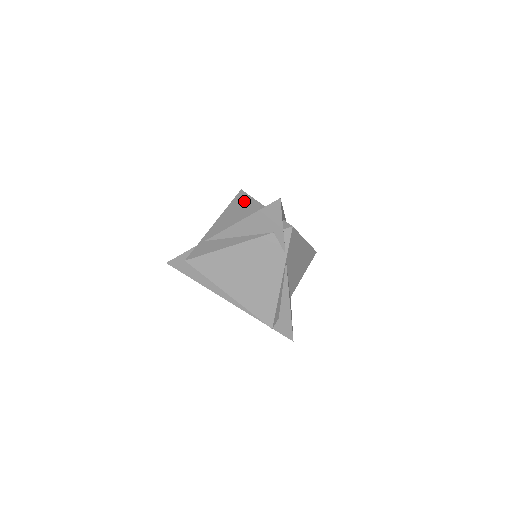
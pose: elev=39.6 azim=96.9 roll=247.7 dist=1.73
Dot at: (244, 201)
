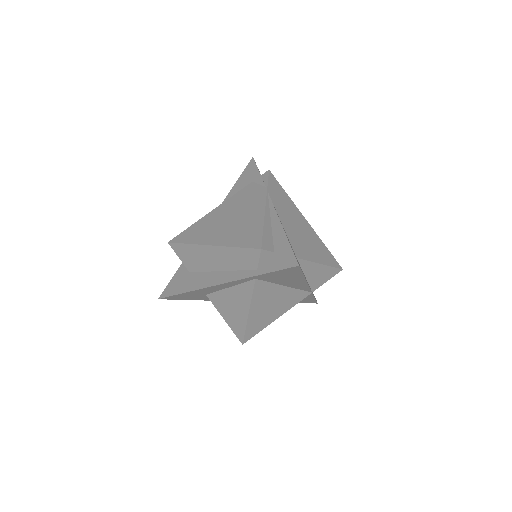
Dot at: occluded
